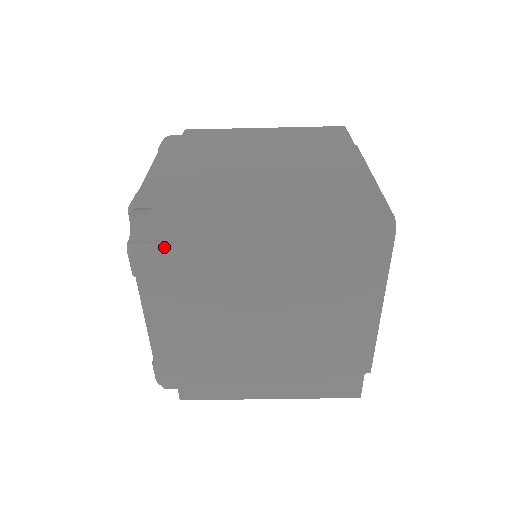
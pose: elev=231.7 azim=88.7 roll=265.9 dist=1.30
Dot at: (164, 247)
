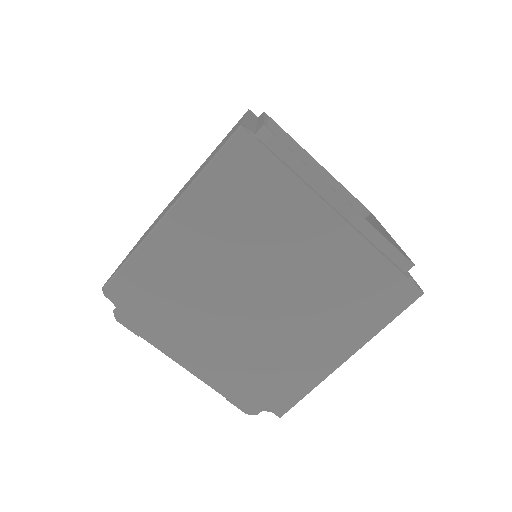
Dot at: (132, 297)
